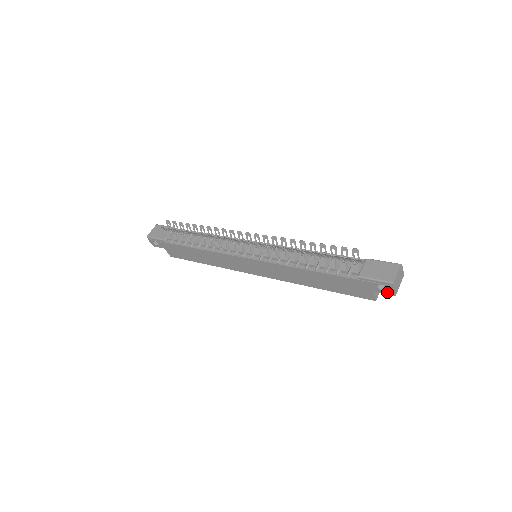
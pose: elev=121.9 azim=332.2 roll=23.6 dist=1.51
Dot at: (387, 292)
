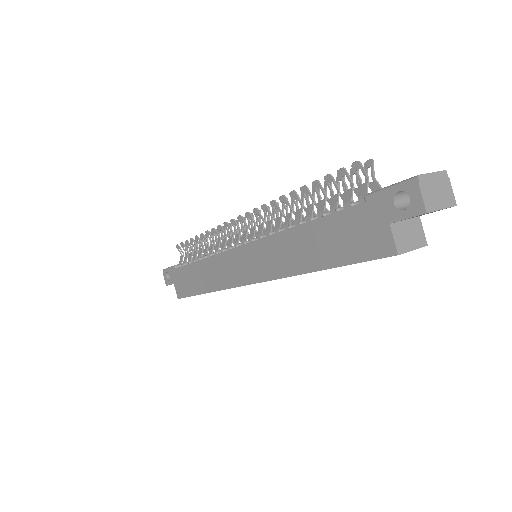
Dot at: (411, 210)
